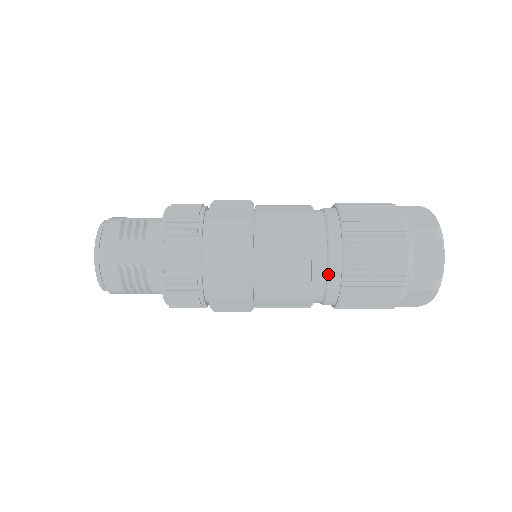
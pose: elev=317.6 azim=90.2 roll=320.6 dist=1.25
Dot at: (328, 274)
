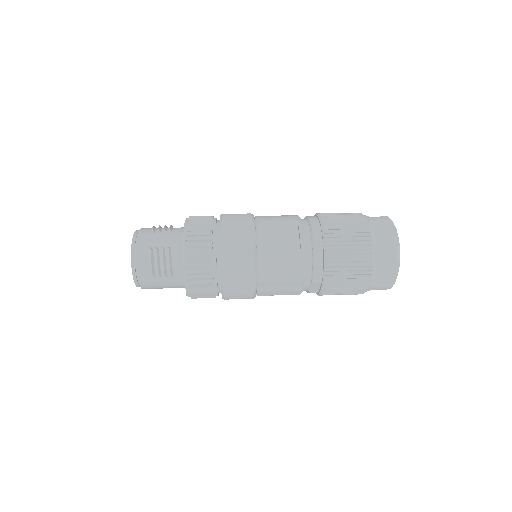
Dot at: (313, 245)
